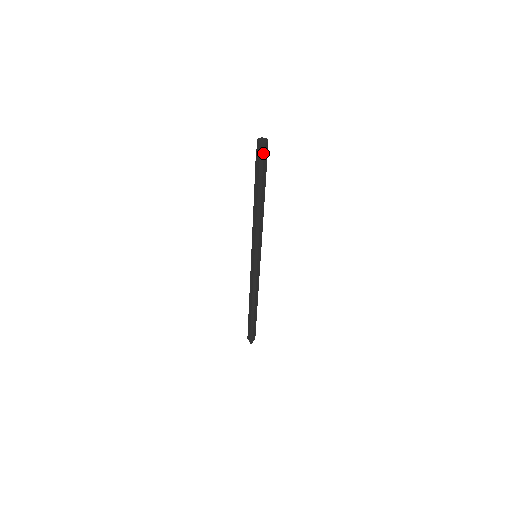
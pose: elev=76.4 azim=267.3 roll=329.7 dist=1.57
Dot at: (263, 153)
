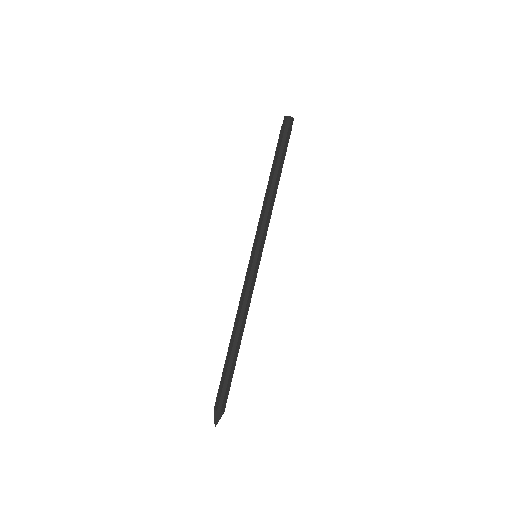
Dot at: (288, 126)
